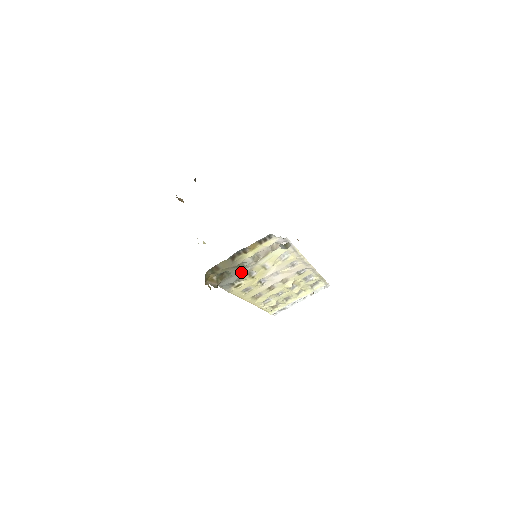
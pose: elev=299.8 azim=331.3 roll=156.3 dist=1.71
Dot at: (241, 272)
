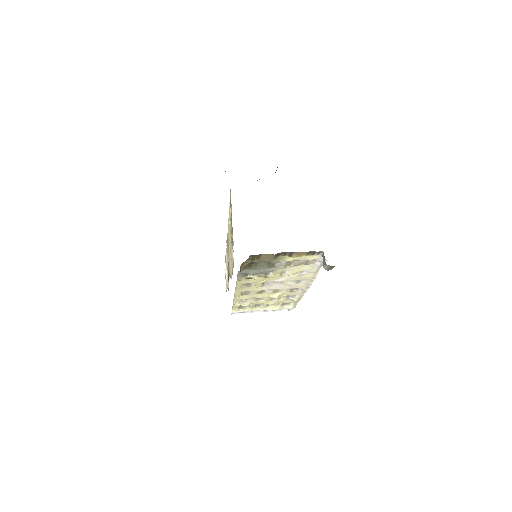
Dot at: (266, 269)
